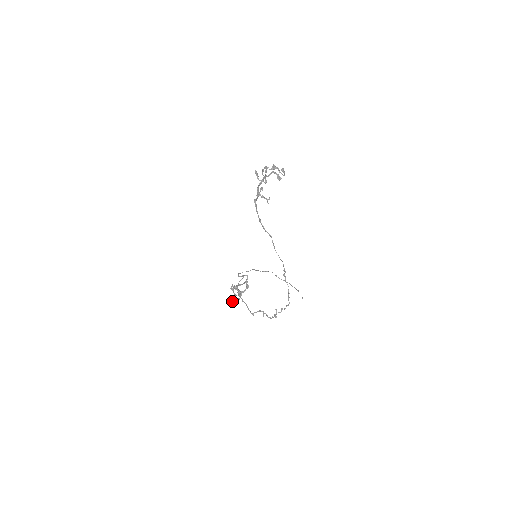
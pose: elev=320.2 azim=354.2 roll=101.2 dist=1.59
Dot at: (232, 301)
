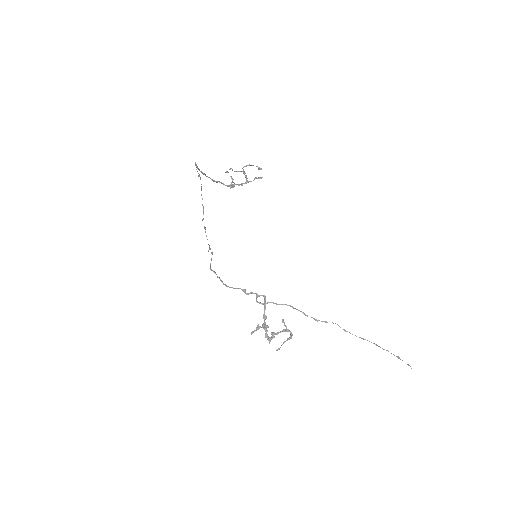
Dot at: (252, 333)
